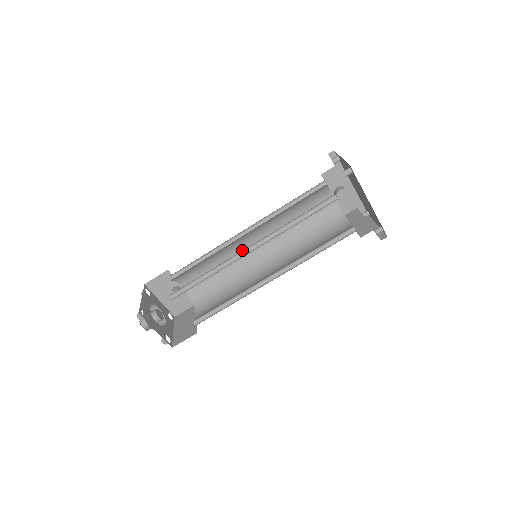
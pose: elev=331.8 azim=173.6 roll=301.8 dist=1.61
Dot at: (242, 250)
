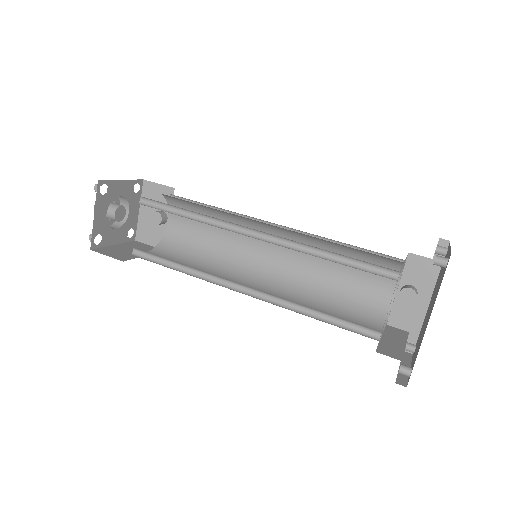
Dot at: occluded
